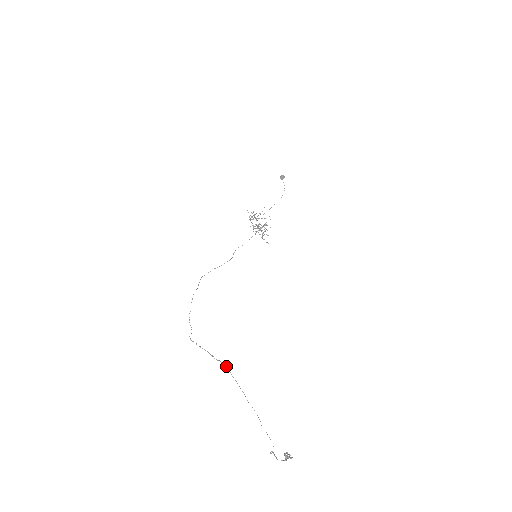
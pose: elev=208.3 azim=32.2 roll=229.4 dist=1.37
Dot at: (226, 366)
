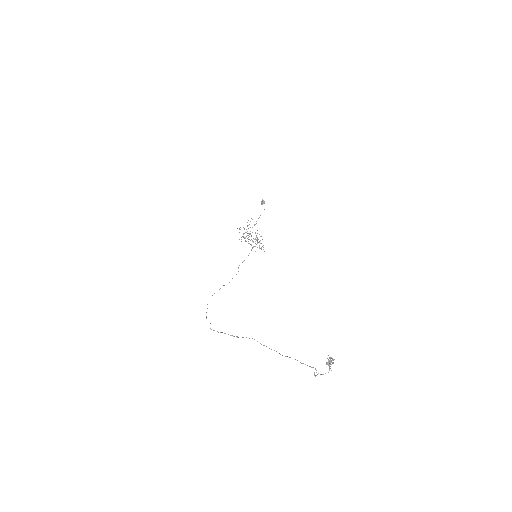
Dot at: (252, 338)
